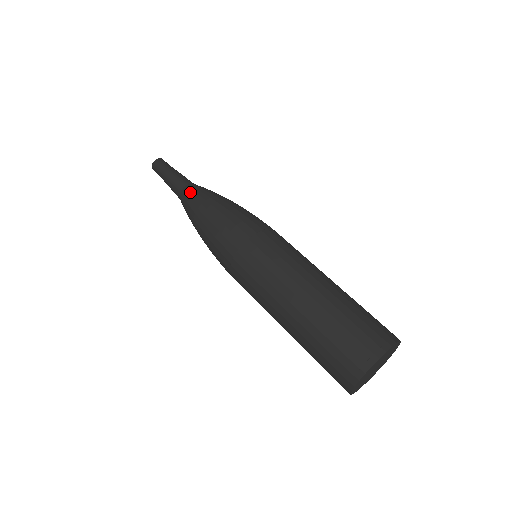
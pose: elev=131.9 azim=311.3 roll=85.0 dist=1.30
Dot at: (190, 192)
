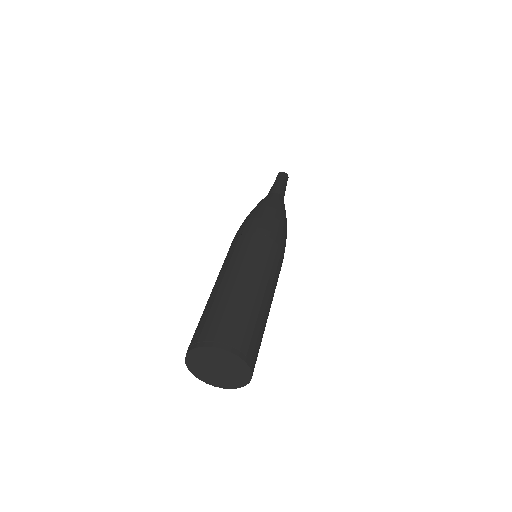
Dot at: (270, 195)
